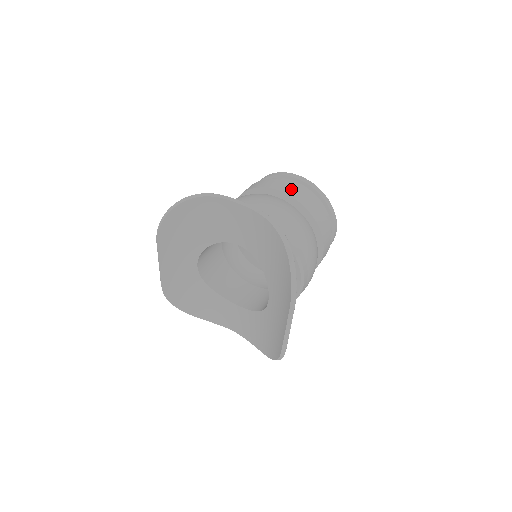
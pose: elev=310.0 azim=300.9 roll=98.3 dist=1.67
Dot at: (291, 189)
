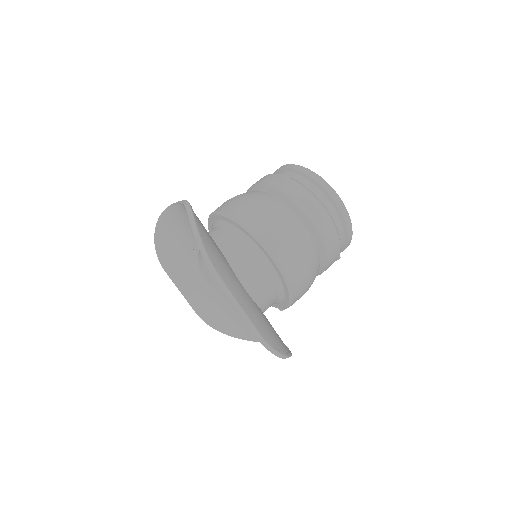
Dot at: (265, 178)
